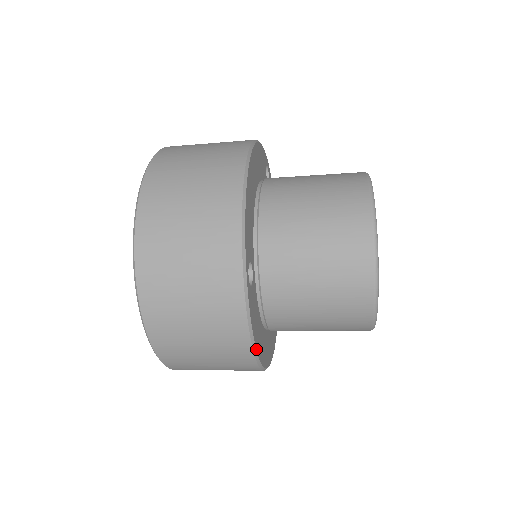
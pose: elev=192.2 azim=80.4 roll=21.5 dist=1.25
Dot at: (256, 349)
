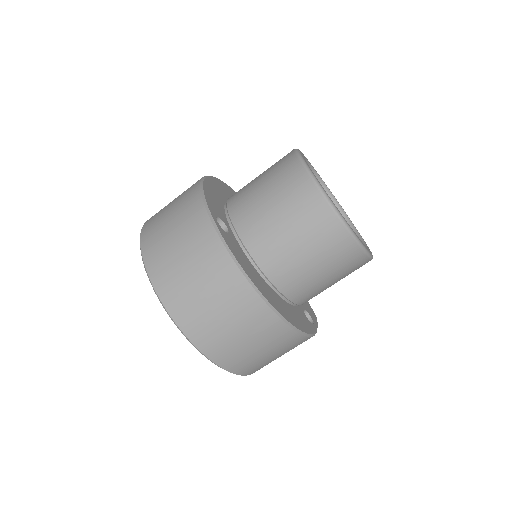
Dot at: (249, 277)
